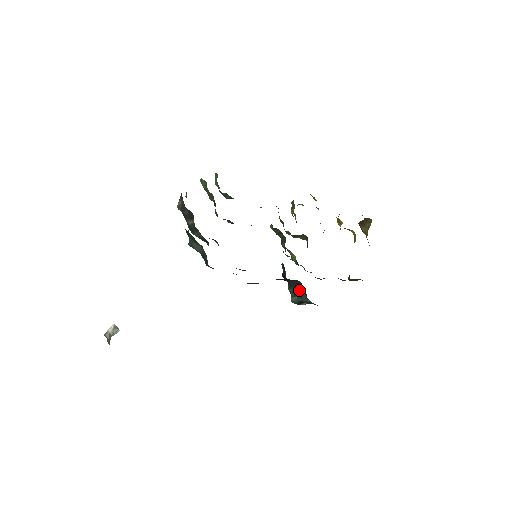
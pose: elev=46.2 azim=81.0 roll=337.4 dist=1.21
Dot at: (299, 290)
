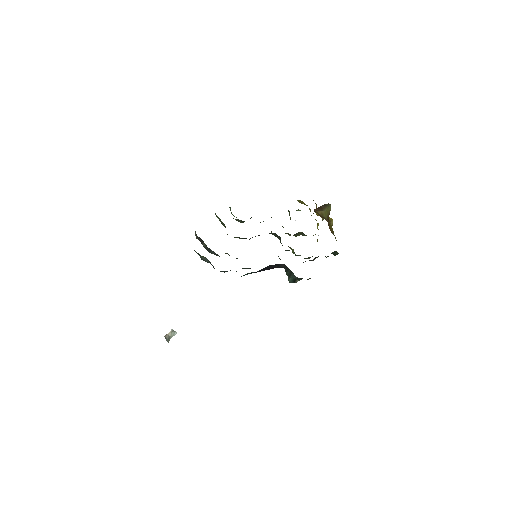
Dot at: (290, 272)
